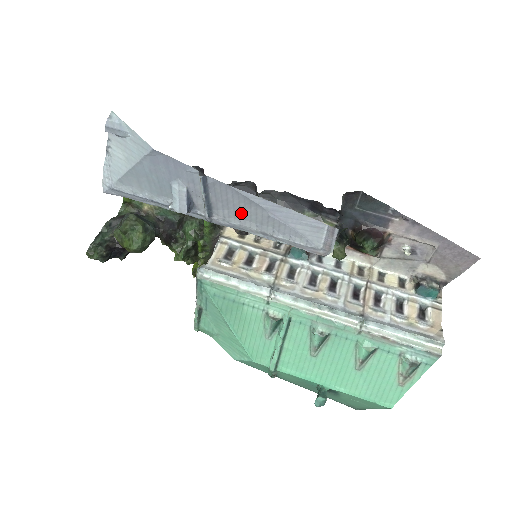
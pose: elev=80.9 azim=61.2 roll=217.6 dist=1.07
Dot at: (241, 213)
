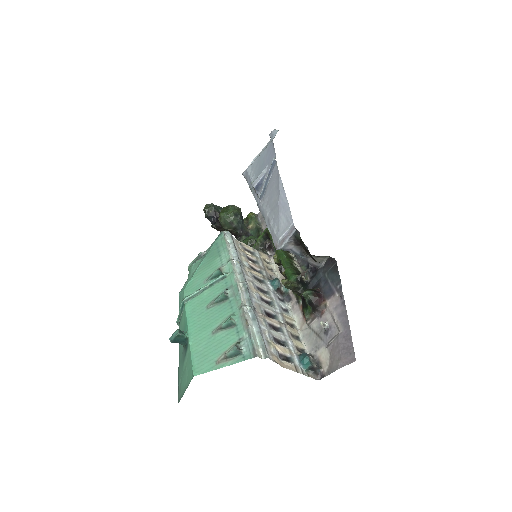
Dot at: (271, 199)
